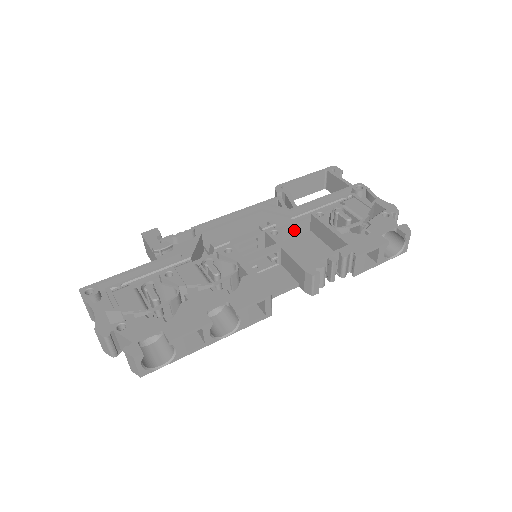
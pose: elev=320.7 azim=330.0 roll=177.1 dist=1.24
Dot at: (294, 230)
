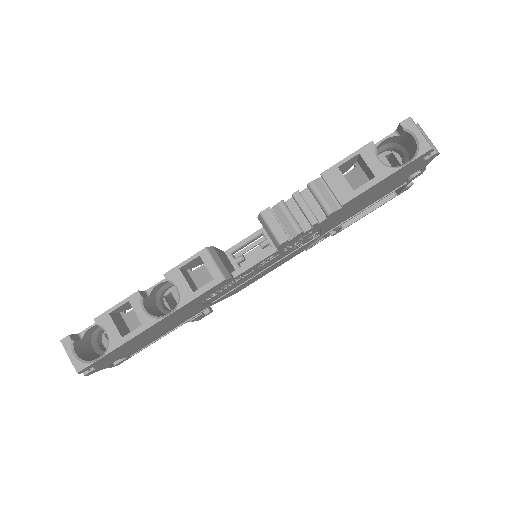
Dot at: occluded
